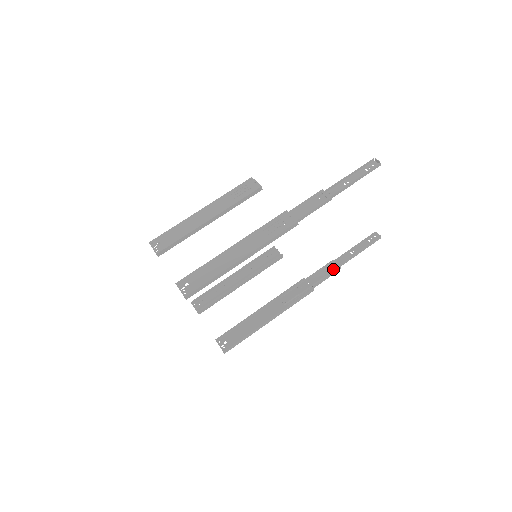
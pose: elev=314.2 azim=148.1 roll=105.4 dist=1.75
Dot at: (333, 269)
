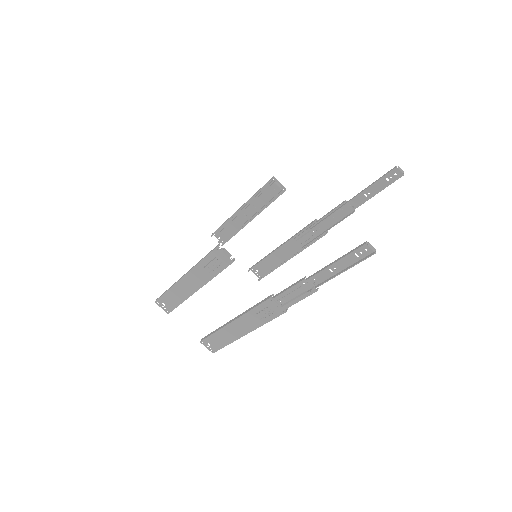
Dot at: (345, 215)
